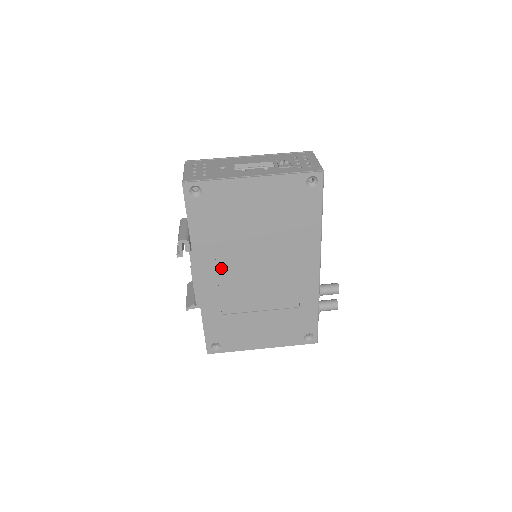
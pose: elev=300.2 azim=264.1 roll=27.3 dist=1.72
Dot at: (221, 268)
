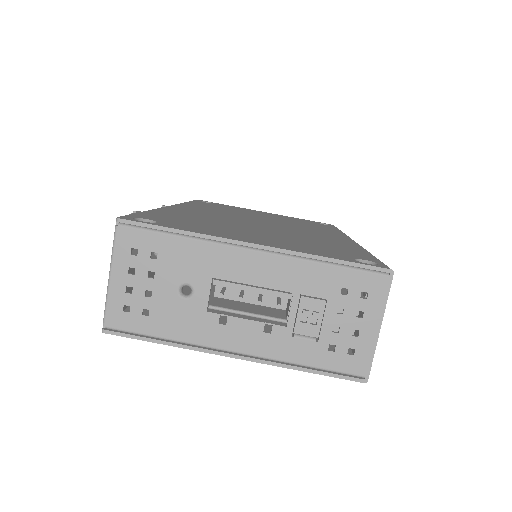
Dot at: occluded
